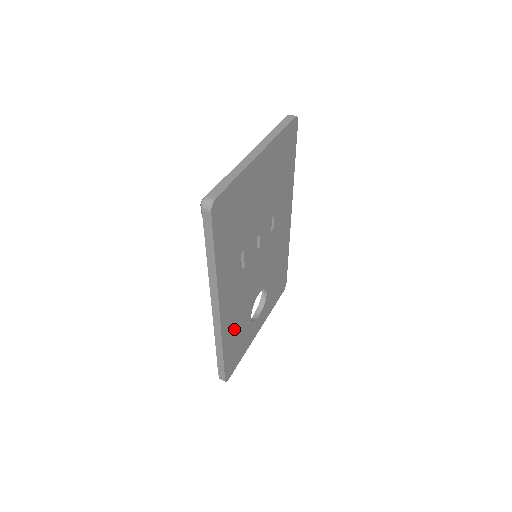
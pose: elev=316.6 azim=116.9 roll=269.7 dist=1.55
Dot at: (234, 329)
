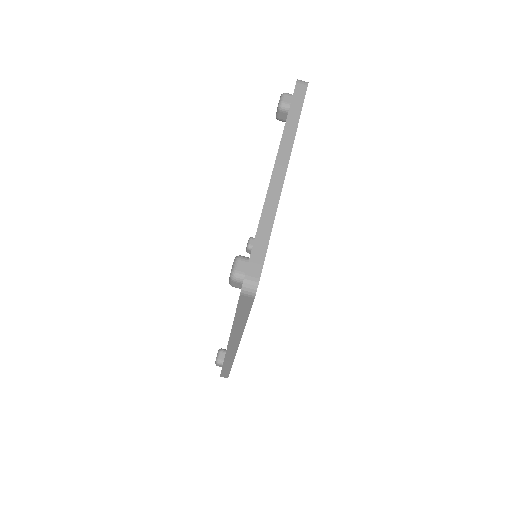
Dot at: occluded
